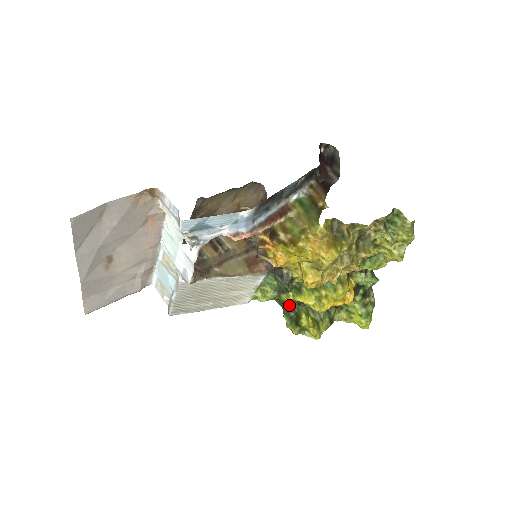
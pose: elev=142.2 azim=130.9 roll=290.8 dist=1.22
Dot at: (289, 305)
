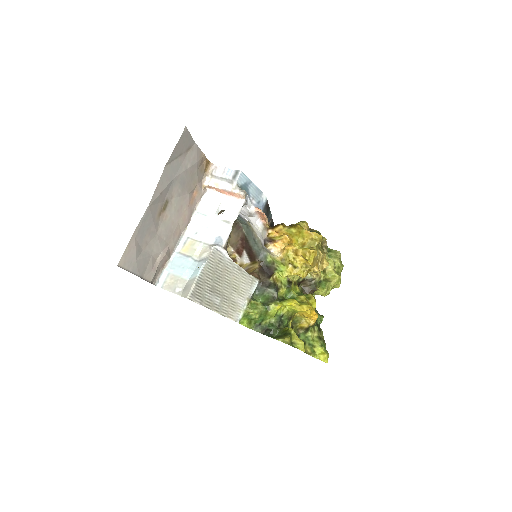
Dot at: (272, 326)
